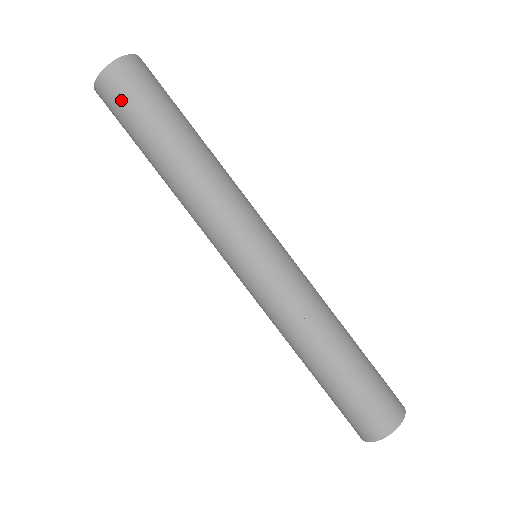
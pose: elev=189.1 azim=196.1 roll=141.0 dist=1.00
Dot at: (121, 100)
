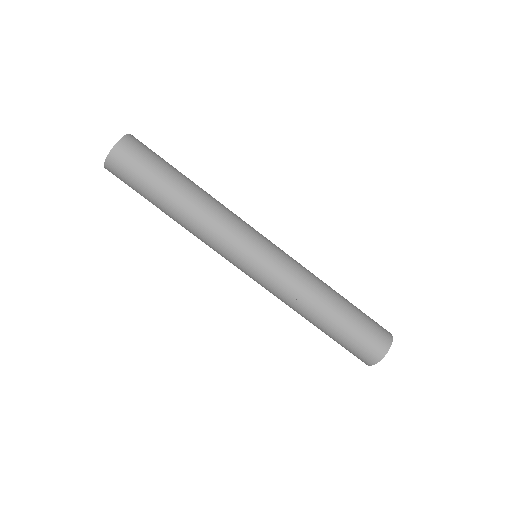
Dot at: (125, 183)
